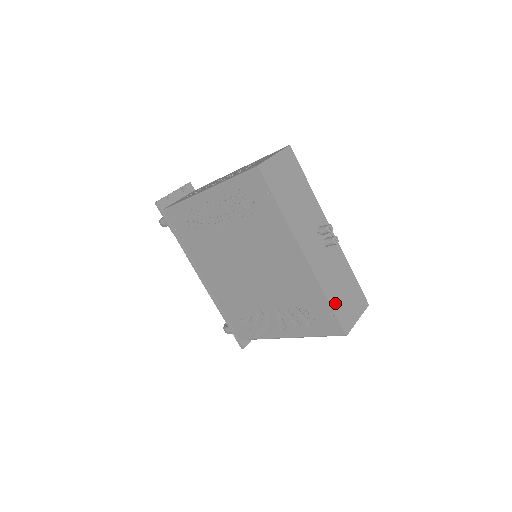
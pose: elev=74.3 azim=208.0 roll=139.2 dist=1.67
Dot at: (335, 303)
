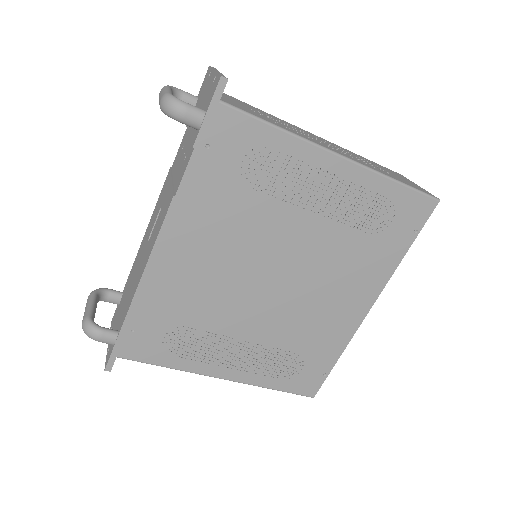
Dot at: occluded
